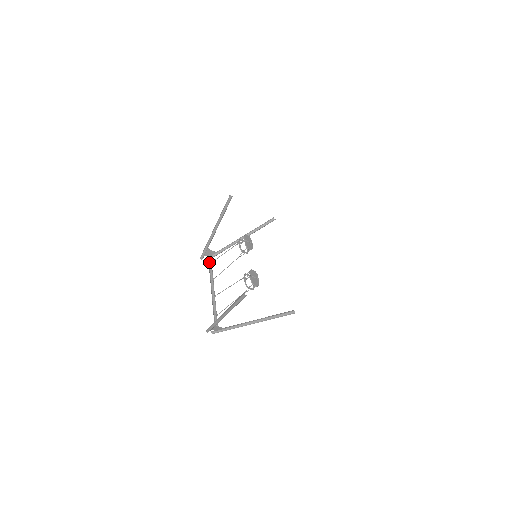
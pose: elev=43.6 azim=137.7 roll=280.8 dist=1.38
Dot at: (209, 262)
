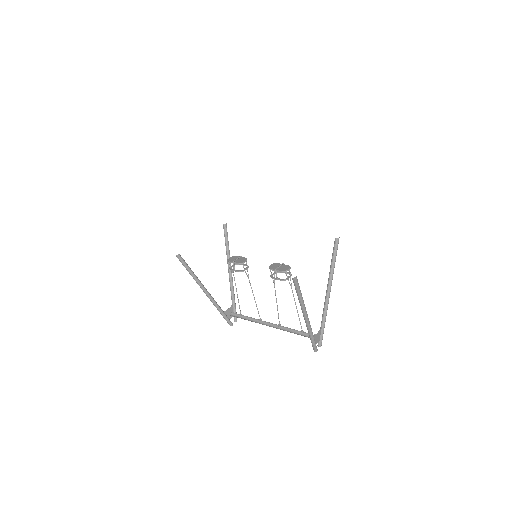
Dot at: occluded
